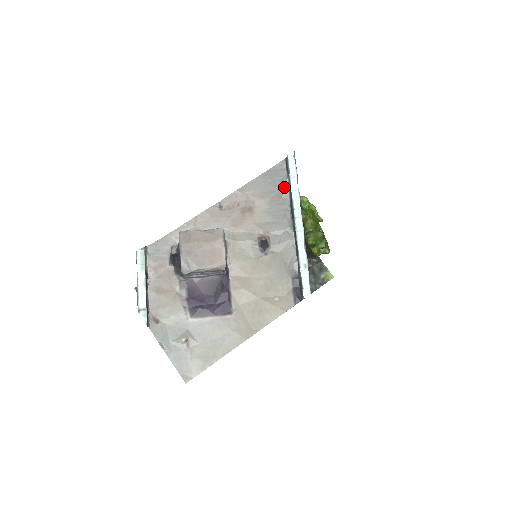
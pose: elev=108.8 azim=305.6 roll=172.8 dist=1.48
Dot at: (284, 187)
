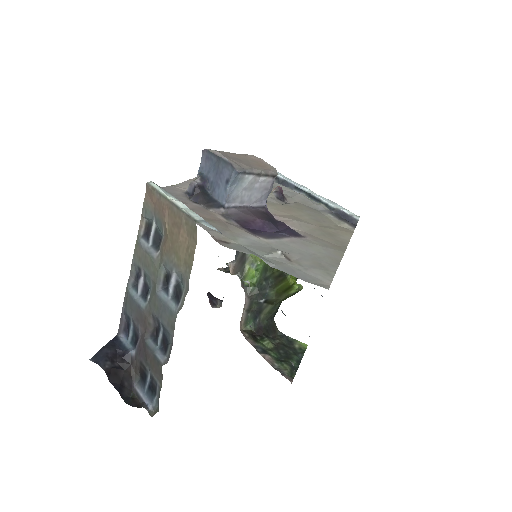
Dot at: occluded
